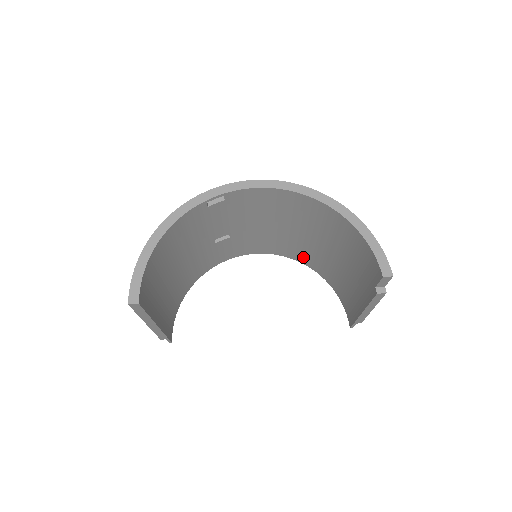
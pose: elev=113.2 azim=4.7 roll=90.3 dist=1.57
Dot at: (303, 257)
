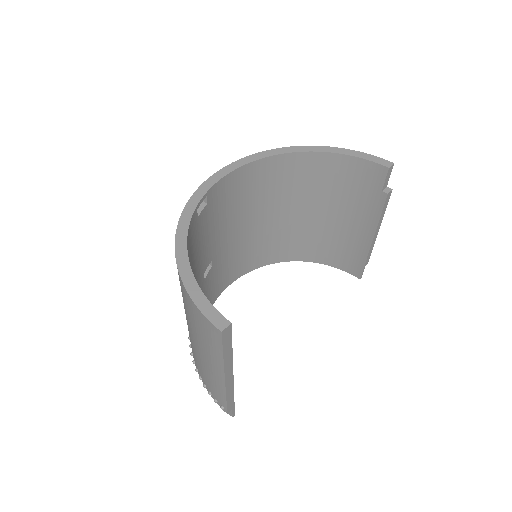
Dot at: (276, 253)
